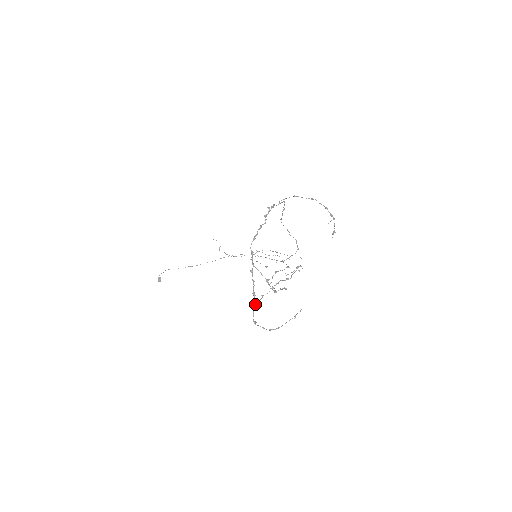
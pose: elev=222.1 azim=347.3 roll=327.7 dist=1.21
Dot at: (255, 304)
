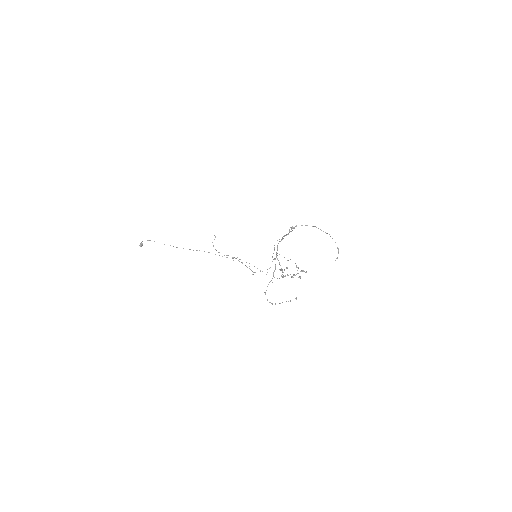
Dot at: occluded
